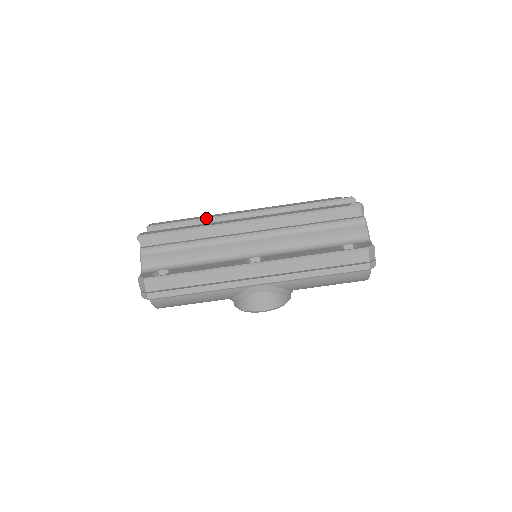
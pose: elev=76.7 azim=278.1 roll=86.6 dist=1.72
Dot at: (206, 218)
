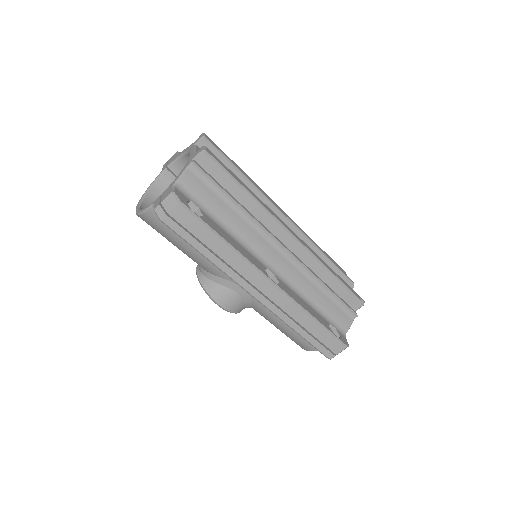
Dot at: (255, 186)
